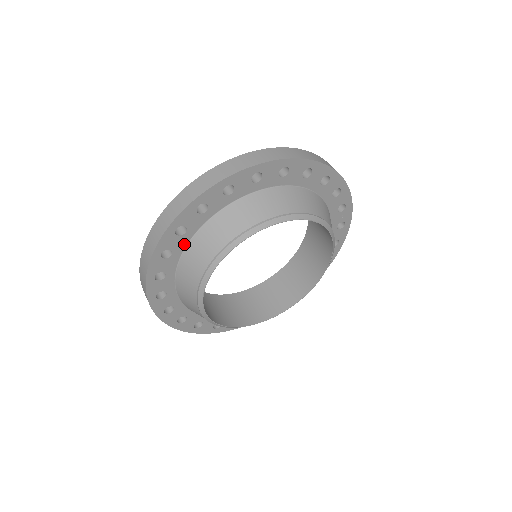
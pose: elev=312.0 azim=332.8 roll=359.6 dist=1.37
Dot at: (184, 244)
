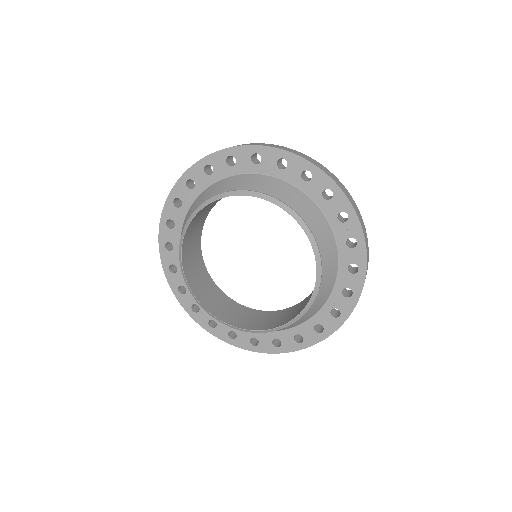
Dot at: (183, 218)
